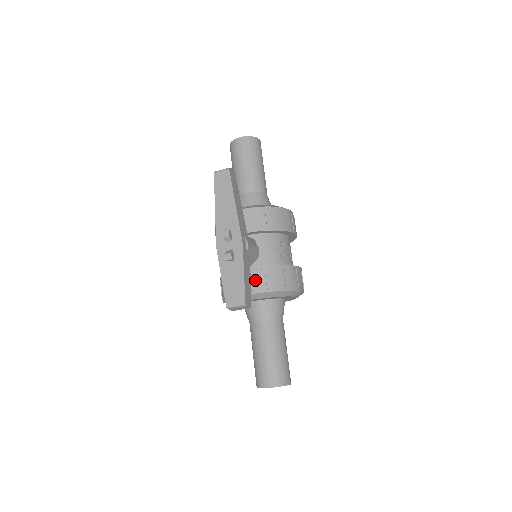
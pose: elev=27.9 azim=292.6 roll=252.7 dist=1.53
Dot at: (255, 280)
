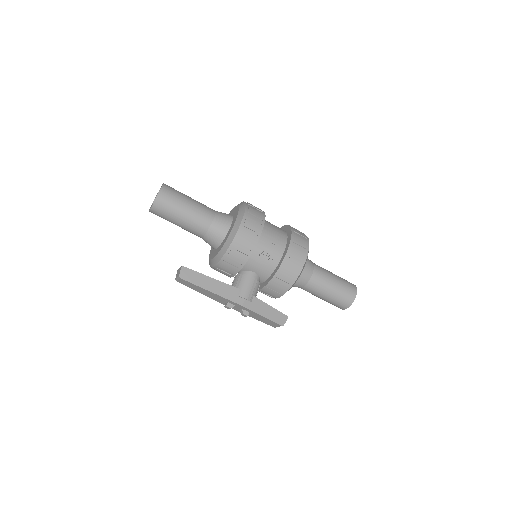
Dot at: (272, 292)
